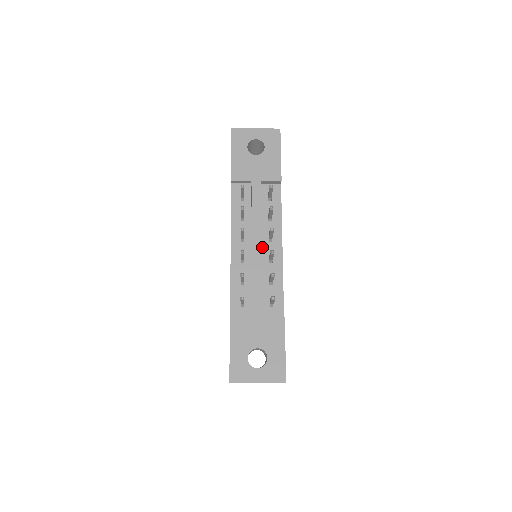
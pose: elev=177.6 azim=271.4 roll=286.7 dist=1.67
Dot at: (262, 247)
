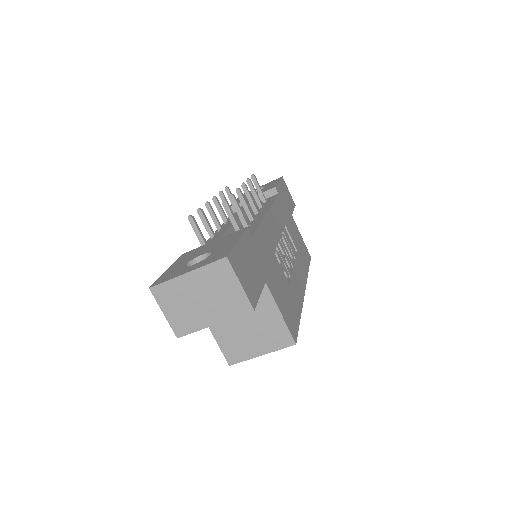
Dot at: occluded
